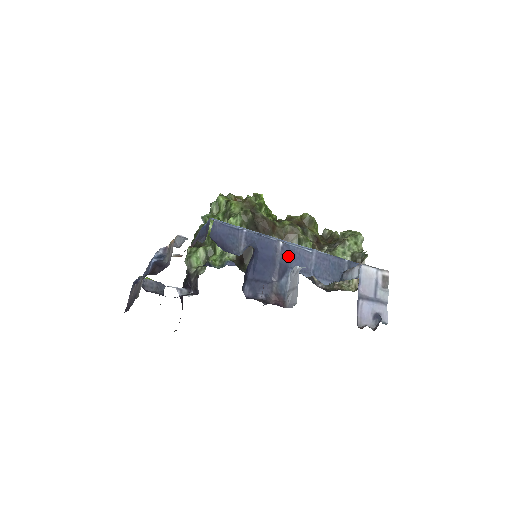
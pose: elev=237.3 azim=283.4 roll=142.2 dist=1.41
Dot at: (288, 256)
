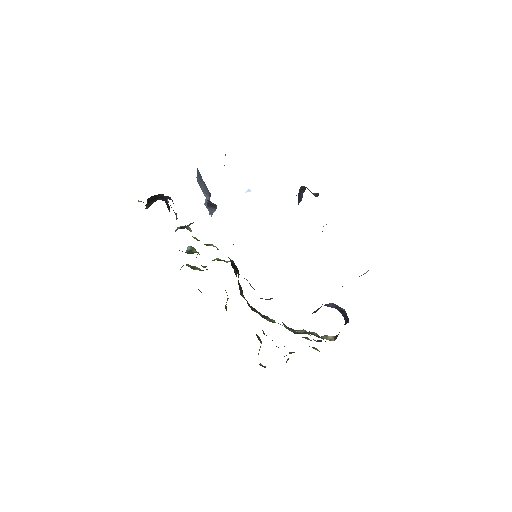
Dot at: occluded
